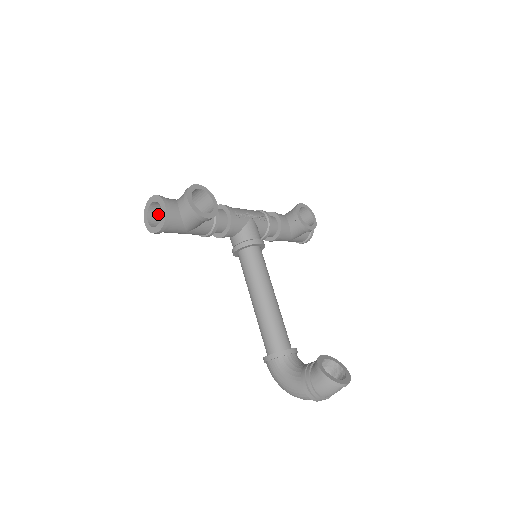
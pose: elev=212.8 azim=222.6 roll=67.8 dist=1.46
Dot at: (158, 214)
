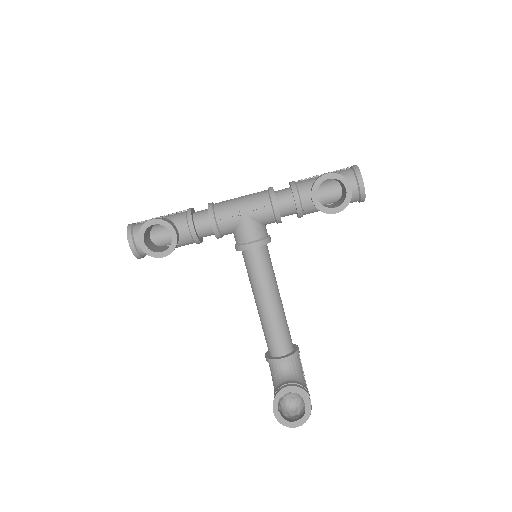
Dot at: occluded
